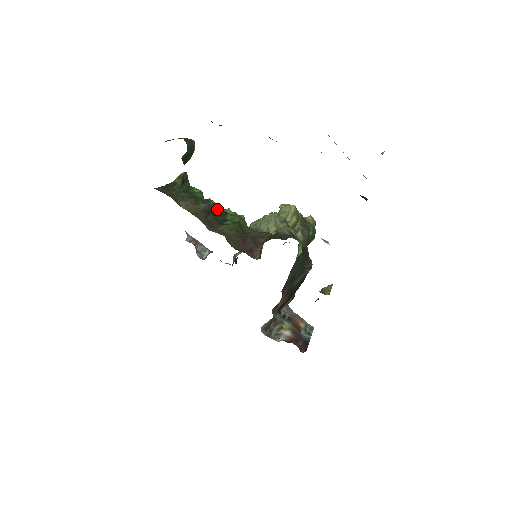
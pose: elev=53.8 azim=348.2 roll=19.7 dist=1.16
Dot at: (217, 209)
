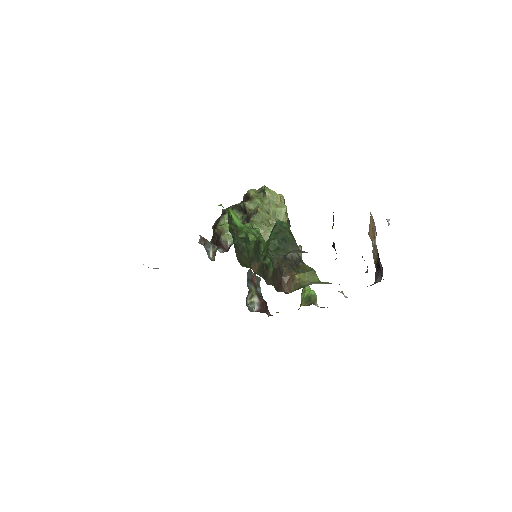
Dot at: occluded
